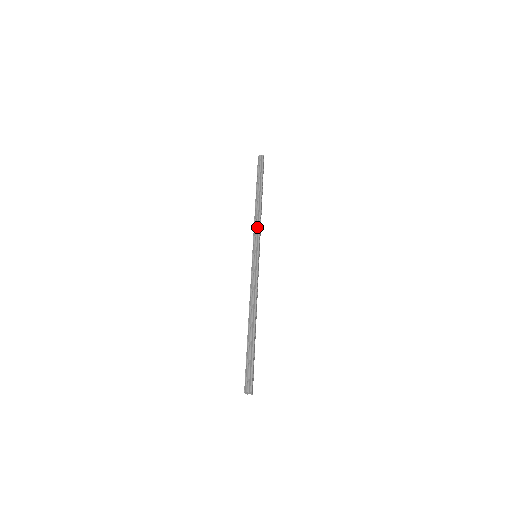
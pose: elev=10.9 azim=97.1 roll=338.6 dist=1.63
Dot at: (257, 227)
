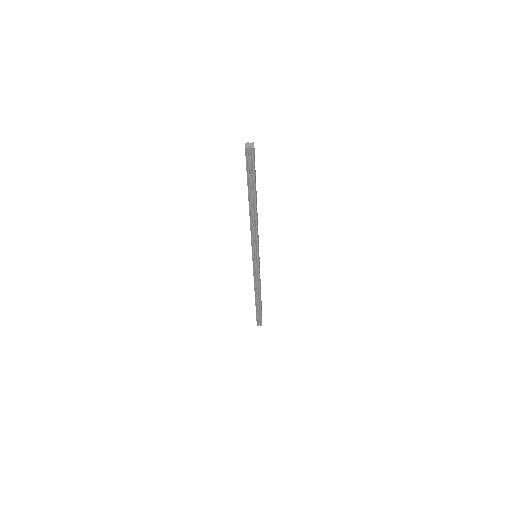
Dot at: (254, 236)
